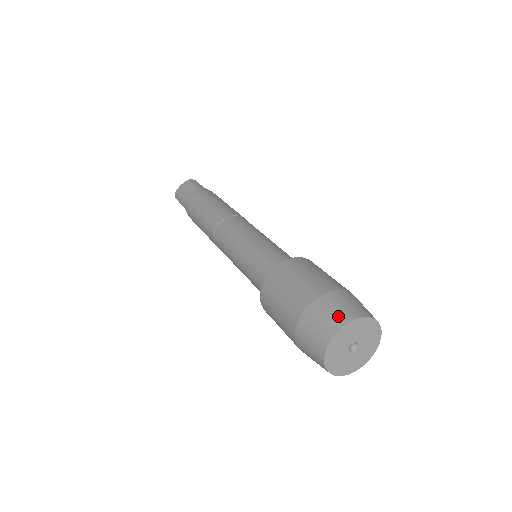
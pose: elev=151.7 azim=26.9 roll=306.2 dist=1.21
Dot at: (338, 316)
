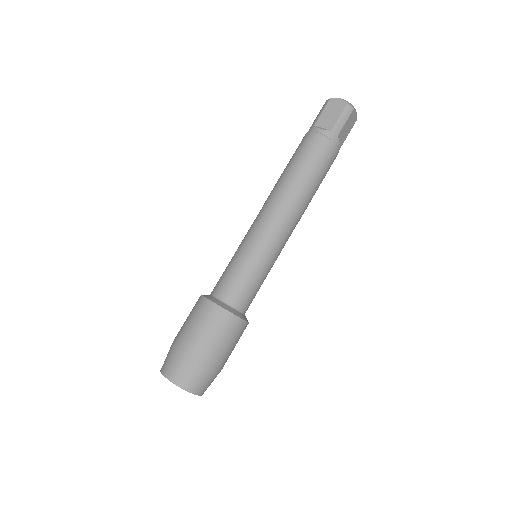
Dot at: (178, 376)
